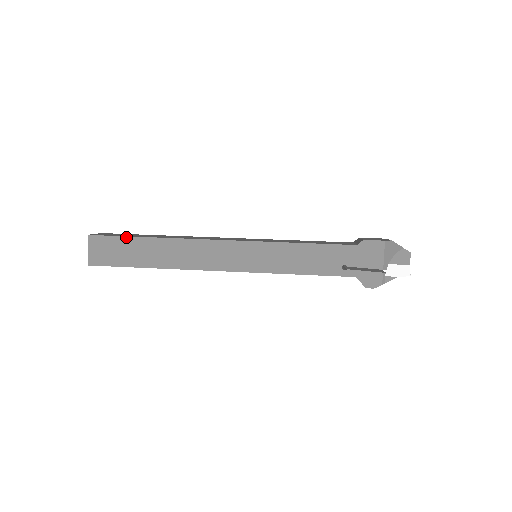
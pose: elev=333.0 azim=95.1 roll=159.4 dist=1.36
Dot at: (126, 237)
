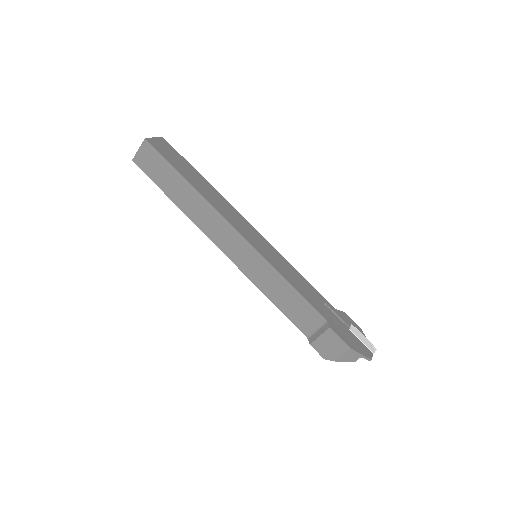
Dot at: (157, 185)
